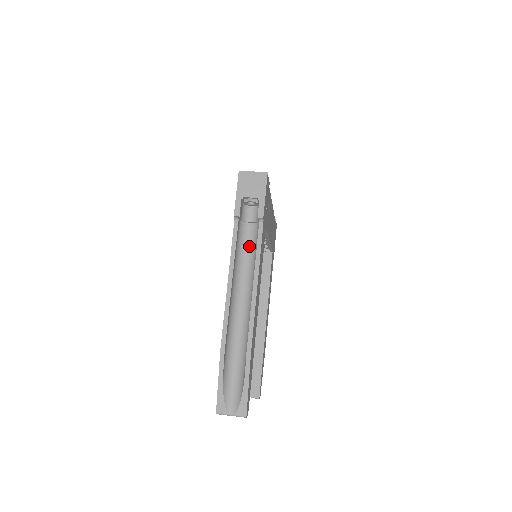
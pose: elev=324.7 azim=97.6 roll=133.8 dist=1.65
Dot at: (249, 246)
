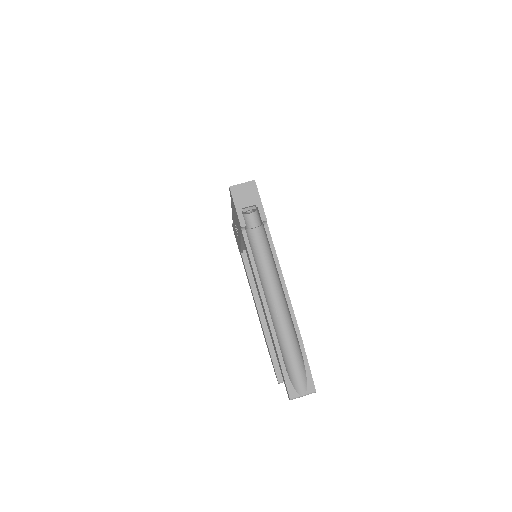
Dot at: (260, 249)
